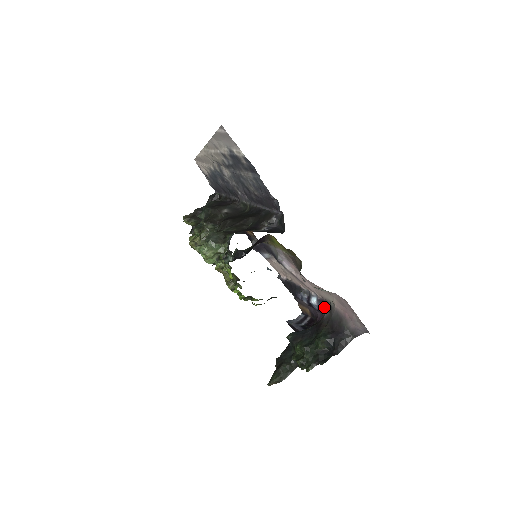
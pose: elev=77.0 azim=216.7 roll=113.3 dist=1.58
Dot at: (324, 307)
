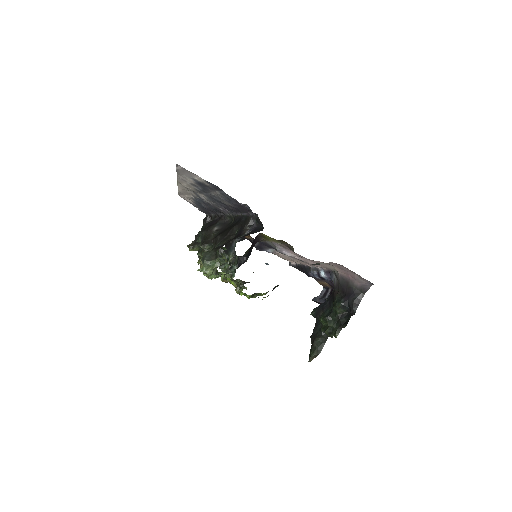
Dot at: (332, 276)
